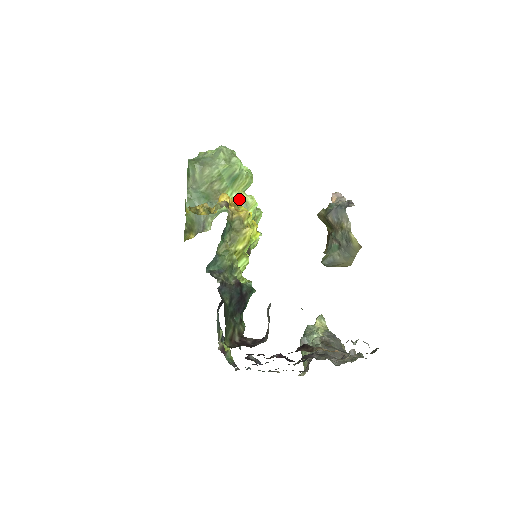
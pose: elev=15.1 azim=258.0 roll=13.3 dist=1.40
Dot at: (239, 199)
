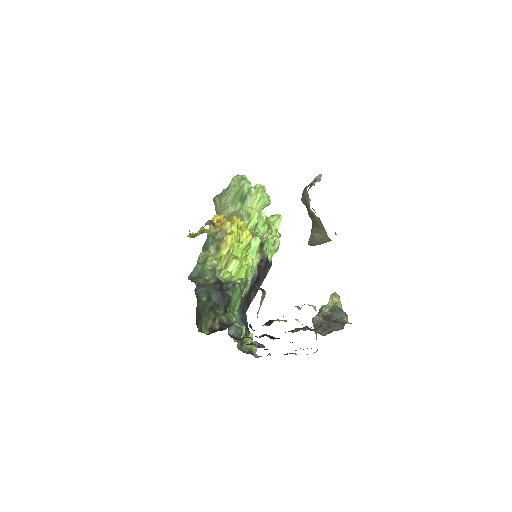
Dot at: (243, 213)
